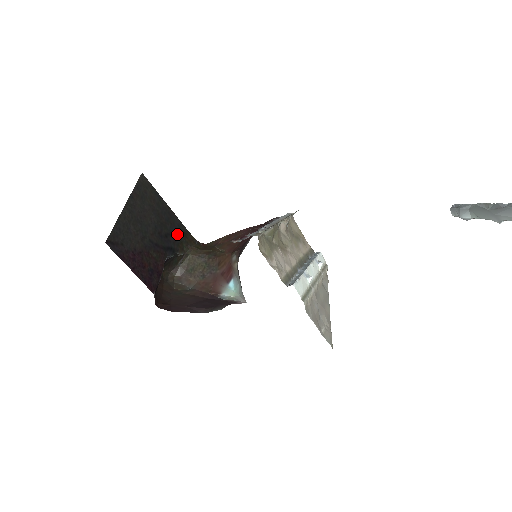
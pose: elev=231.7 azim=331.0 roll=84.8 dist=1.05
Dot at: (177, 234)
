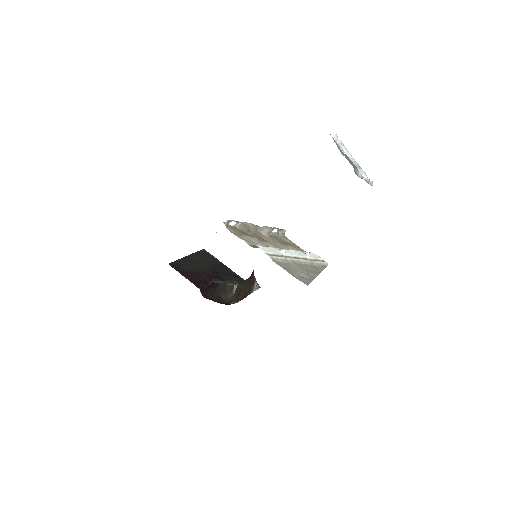
Dot at: (227, 274)
